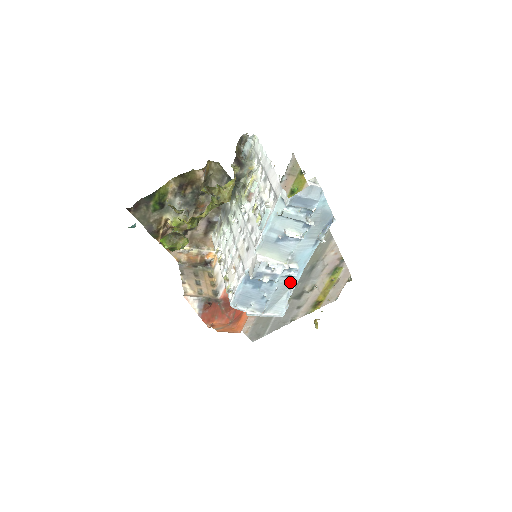
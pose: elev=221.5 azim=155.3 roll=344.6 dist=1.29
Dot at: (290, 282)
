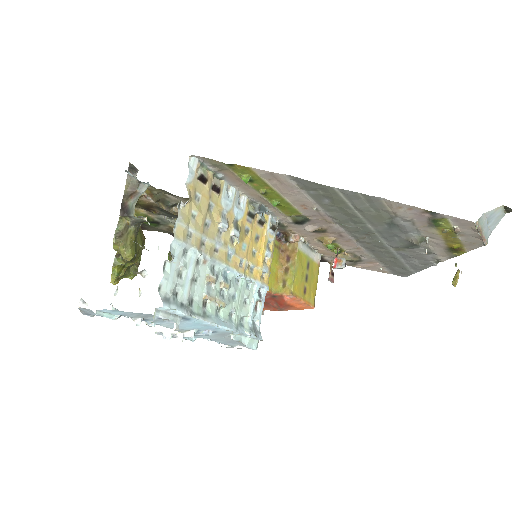
Dot at: (221, 333)
